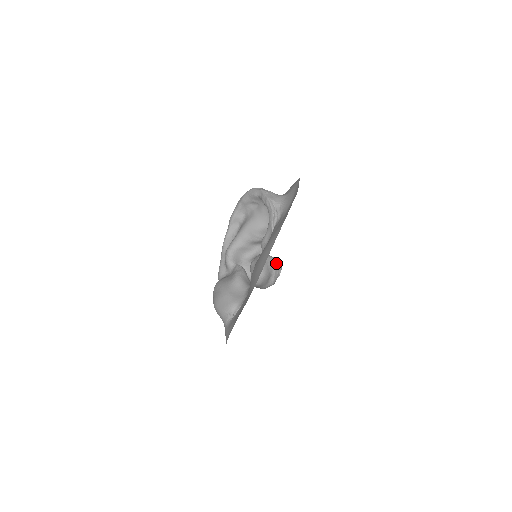
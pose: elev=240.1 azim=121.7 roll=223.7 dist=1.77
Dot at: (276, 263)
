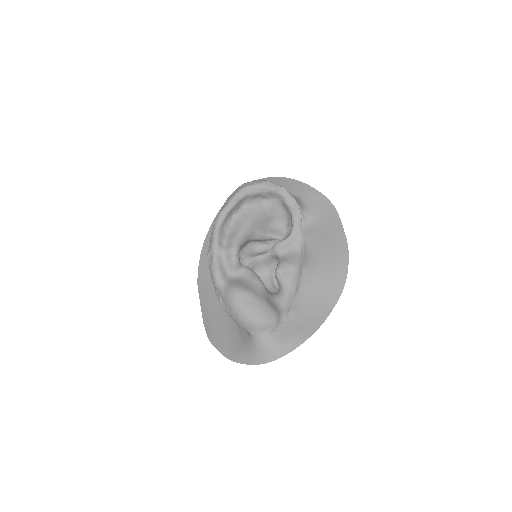
Dot at: (275, 265)
